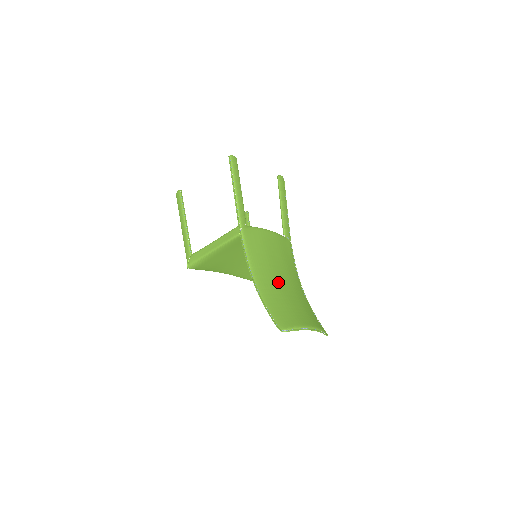
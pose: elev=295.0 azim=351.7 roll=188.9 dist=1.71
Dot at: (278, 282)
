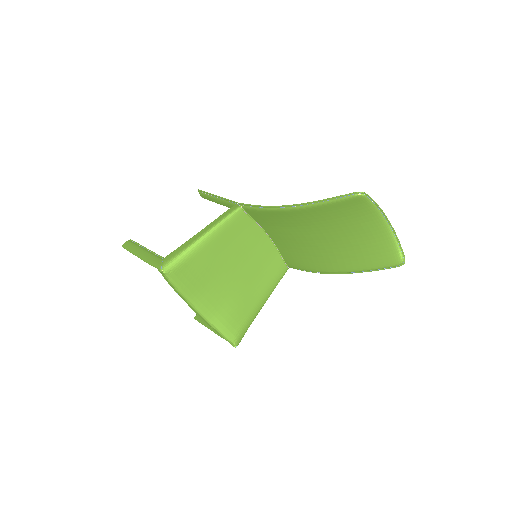
Dot at: occluded
